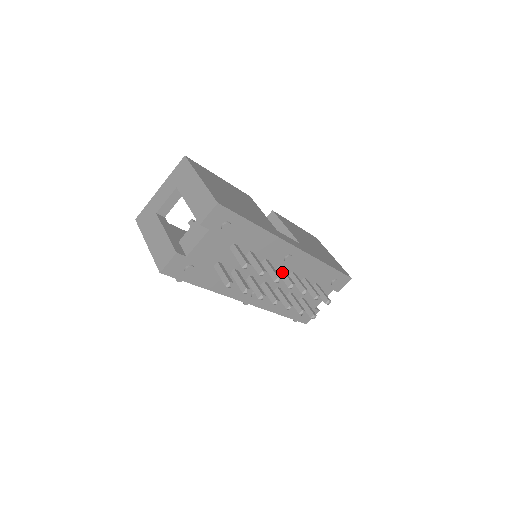
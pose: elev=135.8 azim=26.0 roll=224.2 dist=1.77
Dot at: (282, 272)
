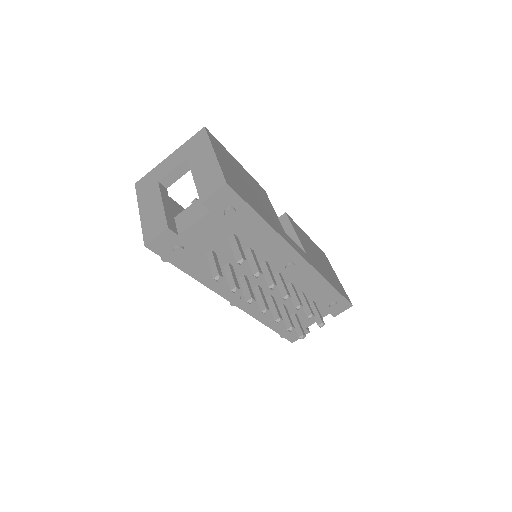
Dot at: (280, 279)
